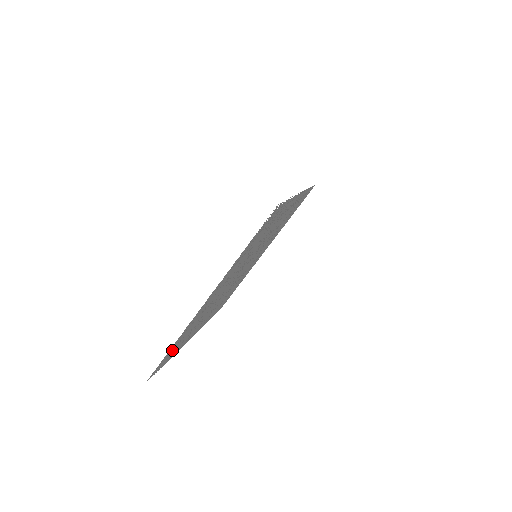
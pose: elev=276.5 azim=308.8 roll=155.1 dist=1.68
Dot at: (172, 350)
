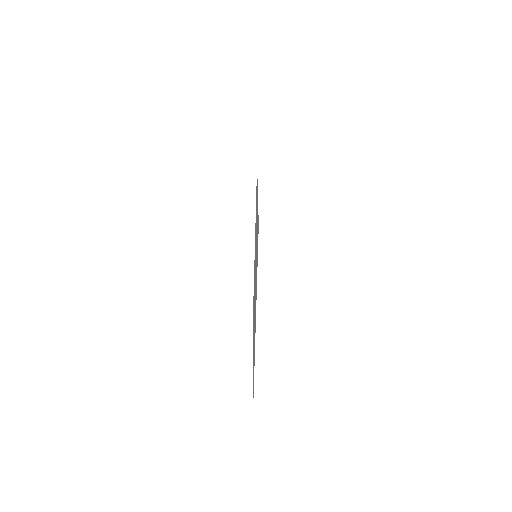
Dot at: occluded
